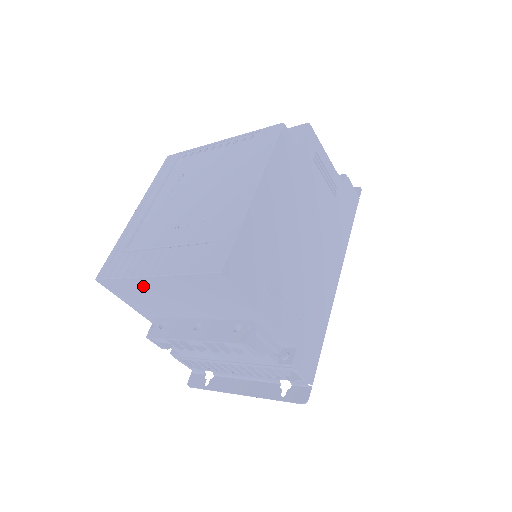
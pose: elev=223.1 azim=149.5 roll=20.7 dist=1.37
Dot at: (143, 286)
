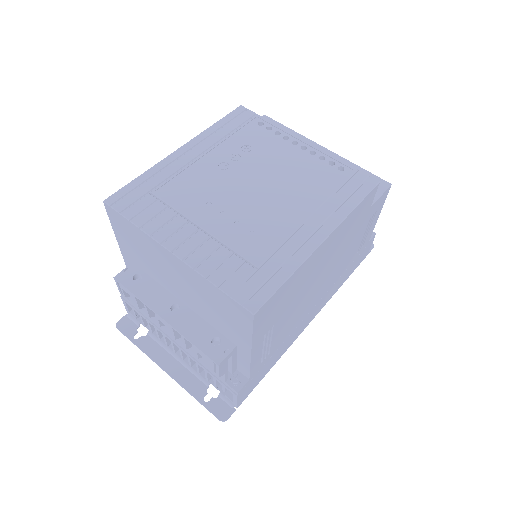
Dot at: (153, 248)
